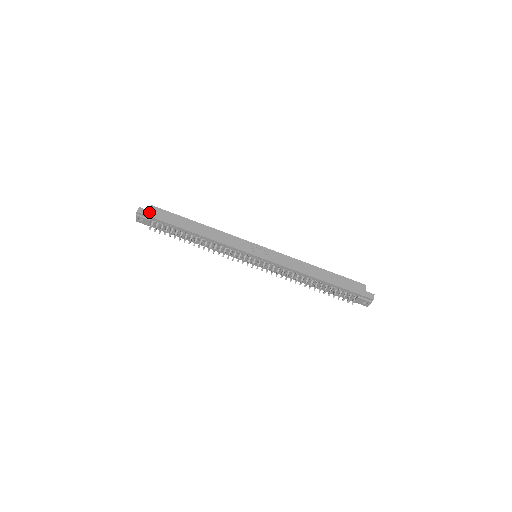
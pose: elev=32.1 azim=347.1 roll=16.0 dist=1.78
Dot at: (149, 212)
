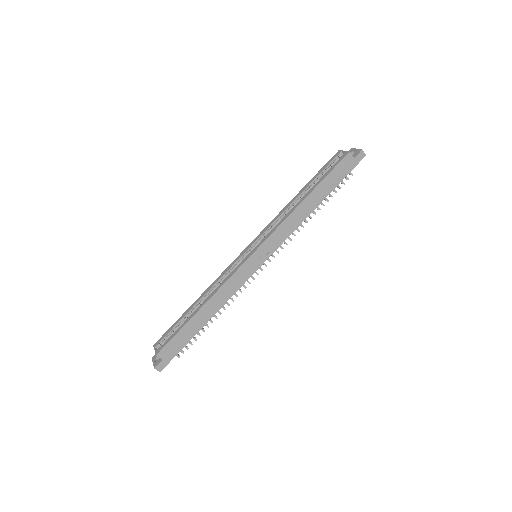
Dot at: (165, 360)
